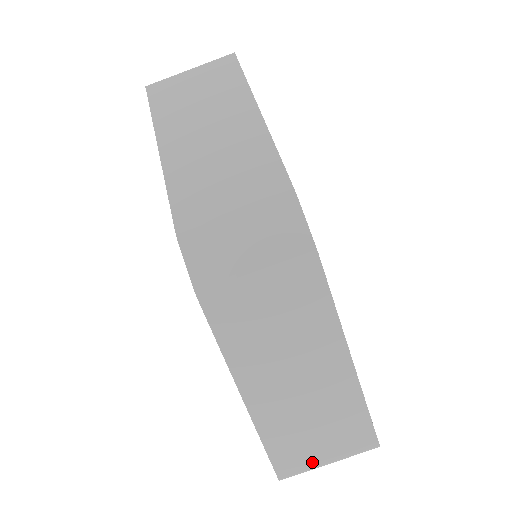
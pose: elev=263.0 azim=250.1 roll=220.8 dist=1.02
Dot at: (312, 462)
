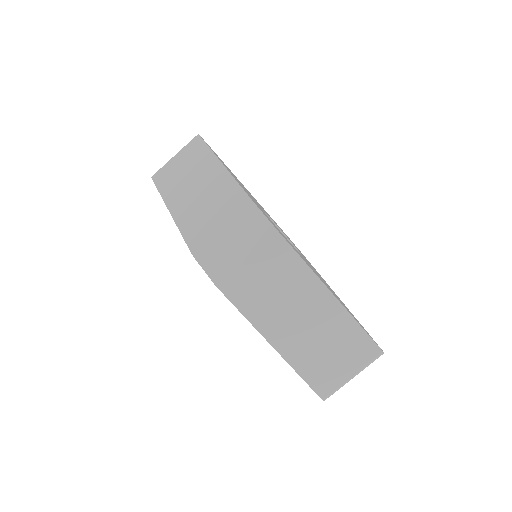
Dot at: (340, 379)
